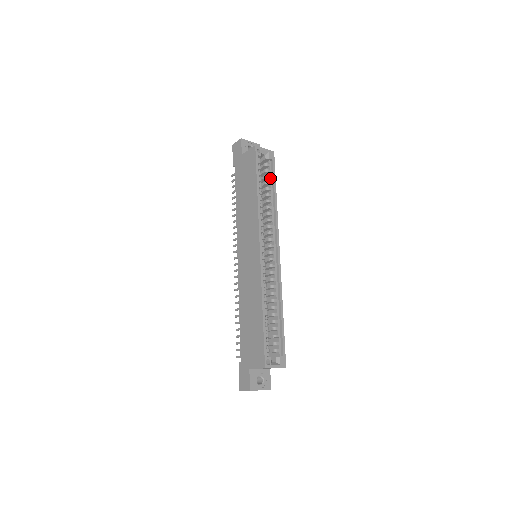
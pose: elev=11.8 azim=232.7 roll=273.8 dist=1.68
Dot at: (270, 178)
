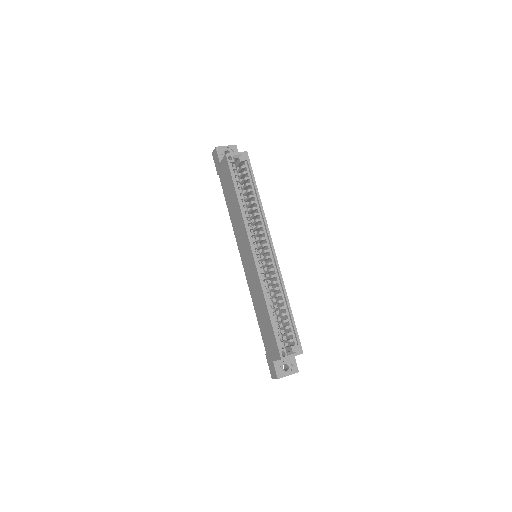
Dot at: (249, 179)
